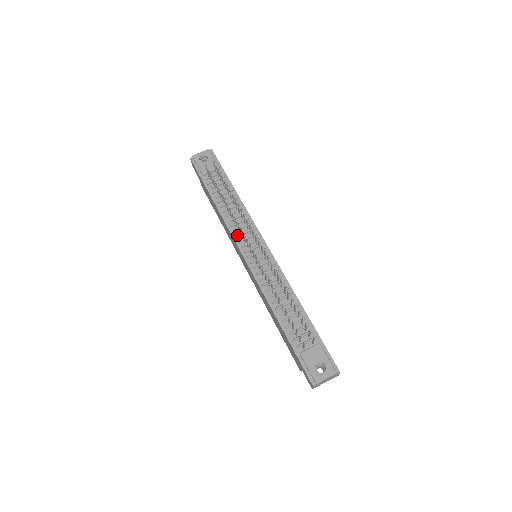
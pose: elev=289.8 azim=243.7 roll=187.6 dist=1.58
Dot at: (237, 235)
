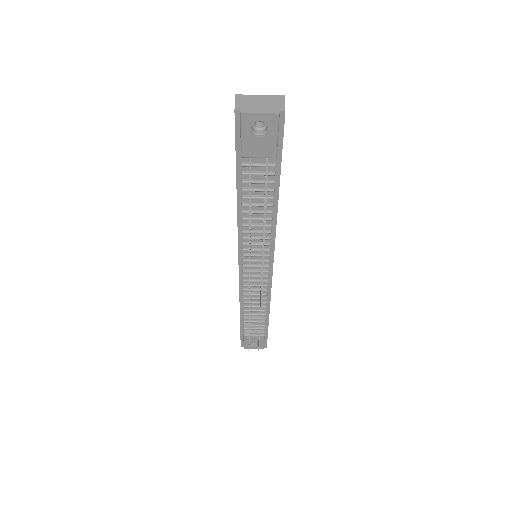
Dot at: (244, 251)
